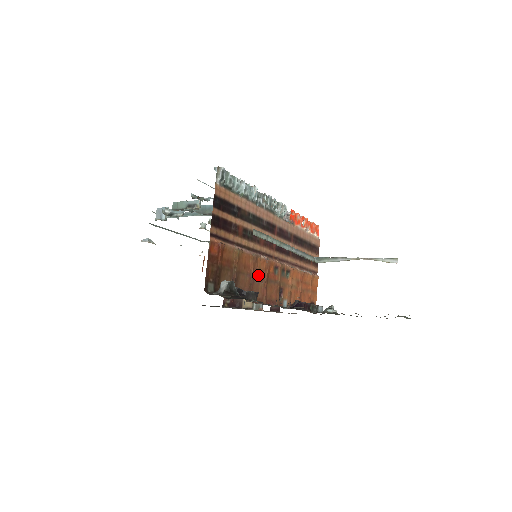
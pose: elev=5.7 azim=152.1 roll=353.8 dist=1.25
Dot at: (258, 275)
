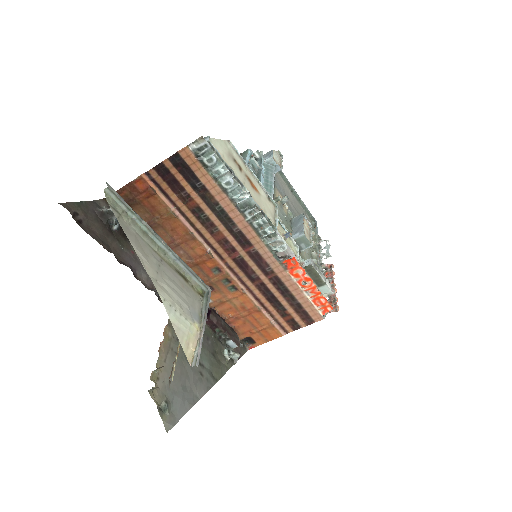
Dot at: (187, 250)
